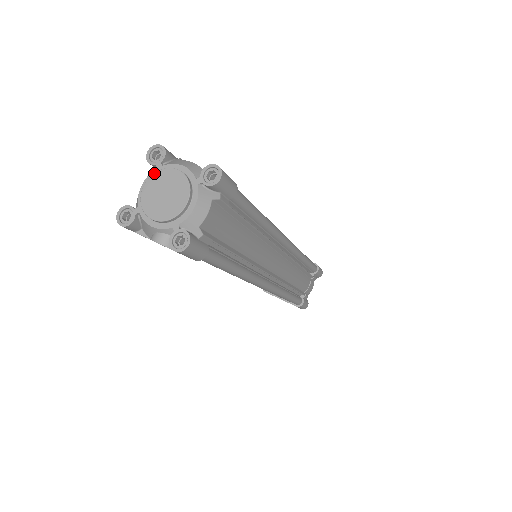
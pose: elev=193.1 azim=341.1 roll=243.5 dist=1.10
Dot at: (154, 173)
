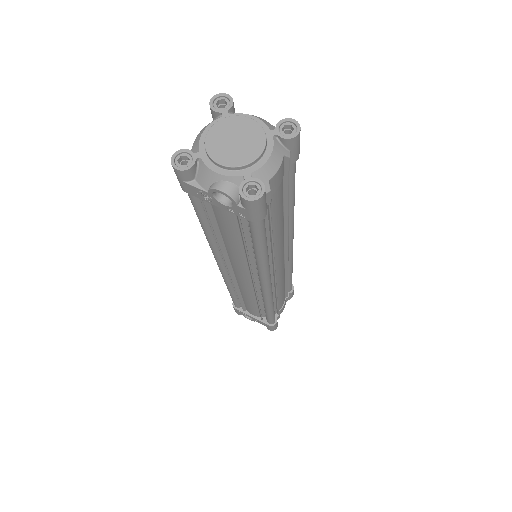
Dot at: (222, 119)
